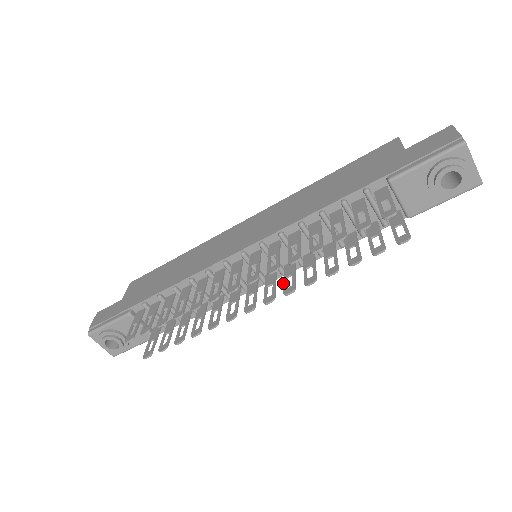
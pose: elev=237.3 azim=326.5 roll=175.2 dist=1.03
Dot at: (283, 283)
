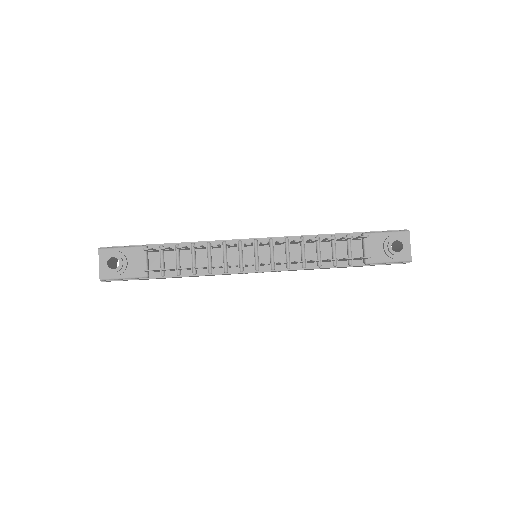
Dot at: occluded
